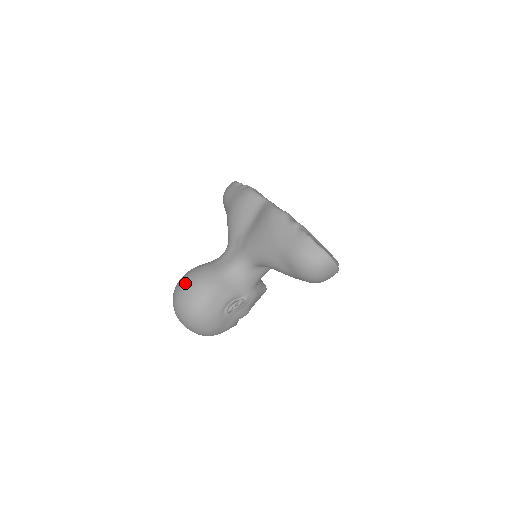
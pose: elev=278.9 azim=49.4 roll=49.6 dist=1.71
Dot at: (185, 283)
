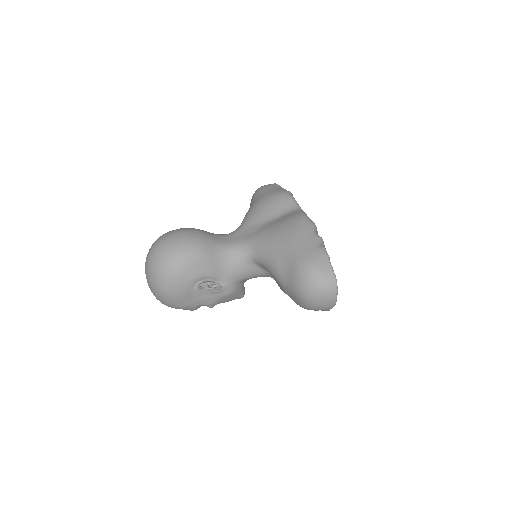
Dot at: (177, 233)
